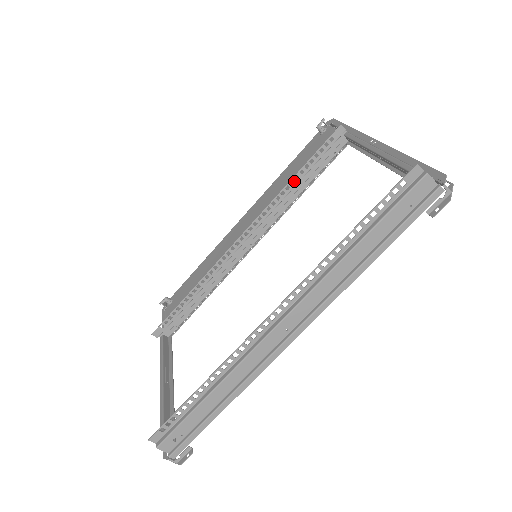
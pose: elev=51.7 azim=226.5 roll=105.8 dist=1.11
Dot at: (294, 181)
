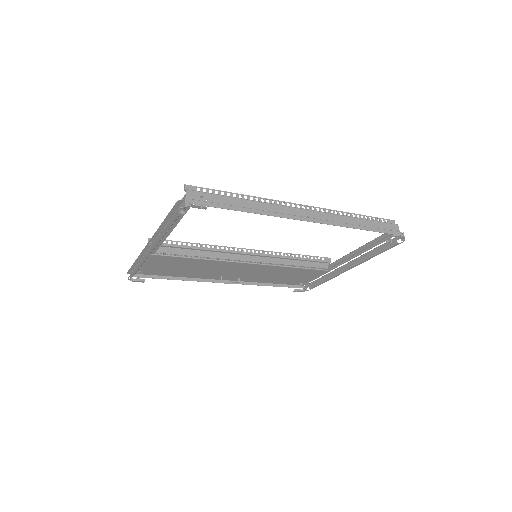
Dot at: (295, 256)
